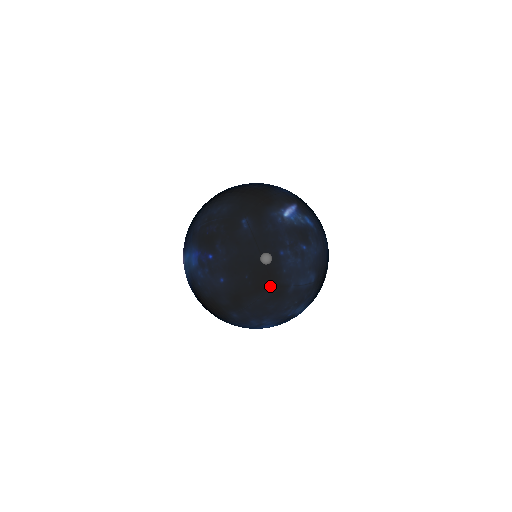
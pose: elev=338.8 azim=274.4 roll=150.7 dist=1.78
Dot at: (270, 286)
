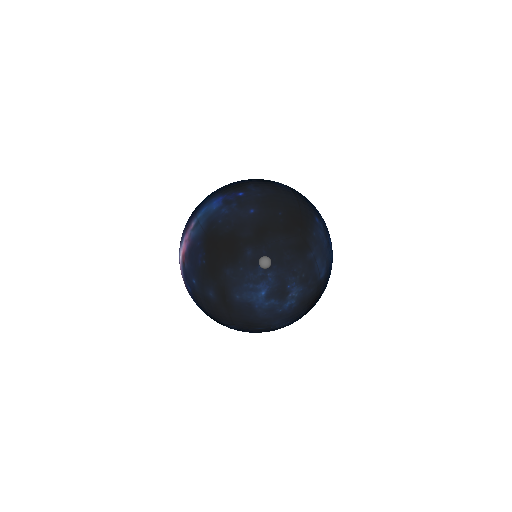
Dot at: (298, 235)
